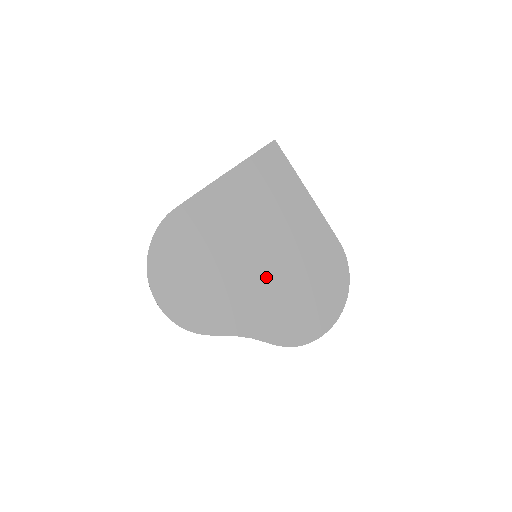
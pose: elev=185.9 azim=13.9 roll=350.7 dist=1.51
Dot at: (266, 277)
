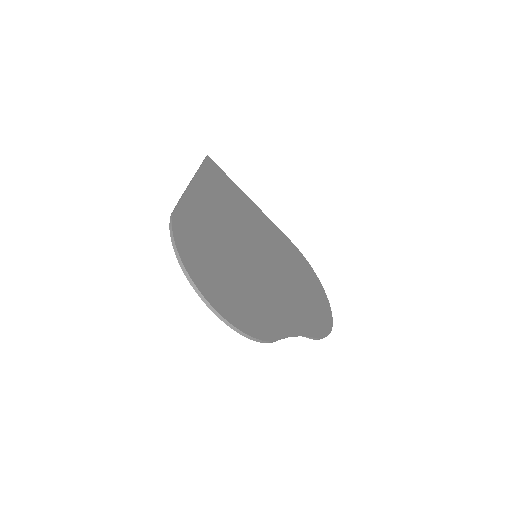
Dot at: (274, 274)
